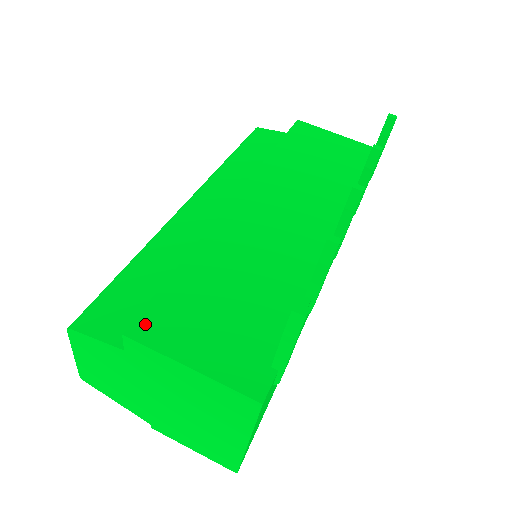
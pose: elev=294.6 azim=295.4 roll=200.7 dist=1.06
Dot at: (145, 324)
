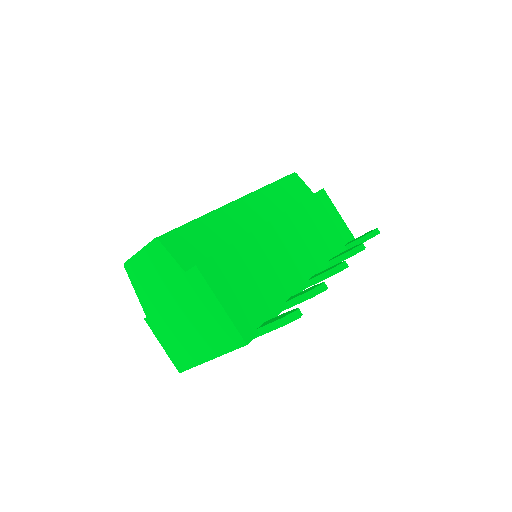
Dot at: (208, 267)
